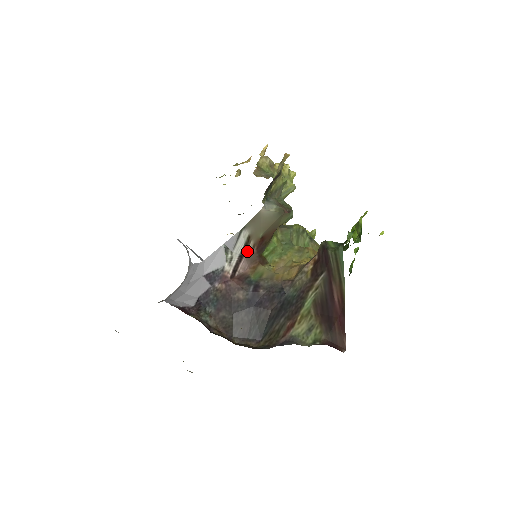
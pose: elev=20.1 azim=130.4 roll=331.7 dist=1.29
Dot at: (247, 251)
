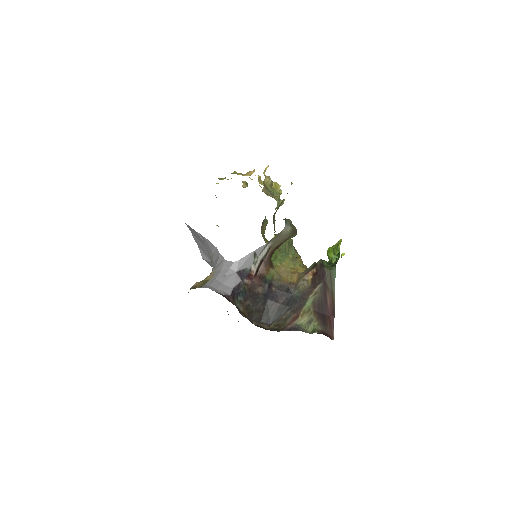
Dot at: (266, 257)
